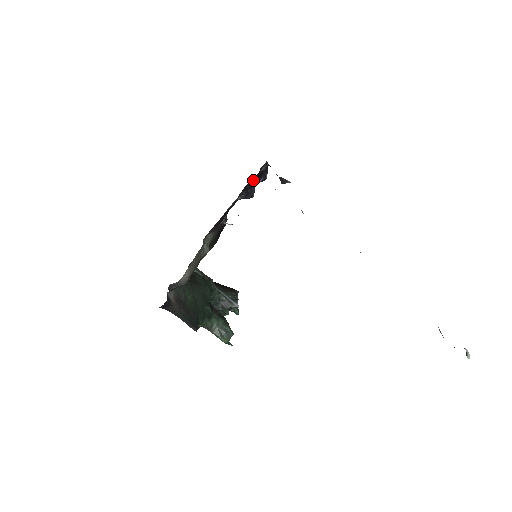
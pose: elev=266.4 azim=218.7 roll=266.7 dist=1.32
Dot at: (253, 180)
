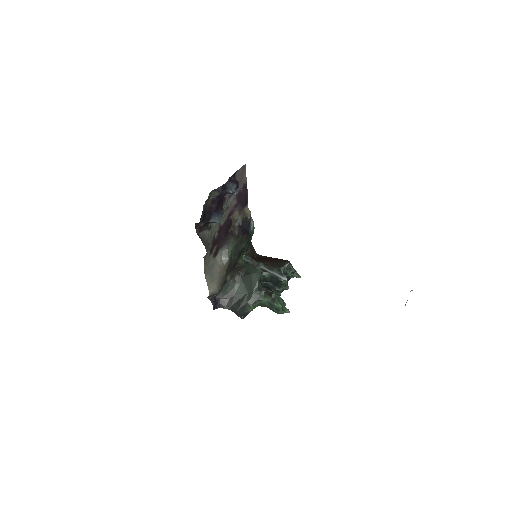
Dot at: occluded
